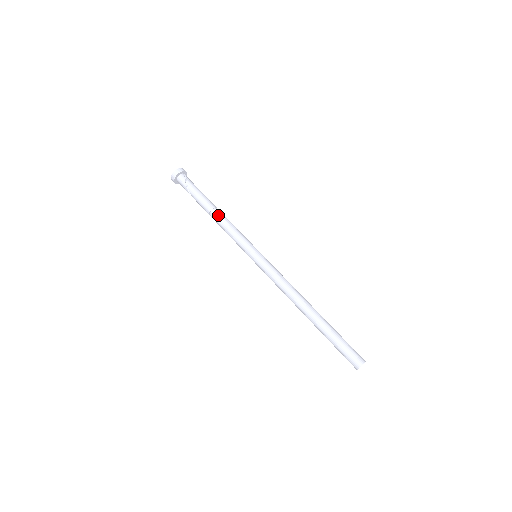
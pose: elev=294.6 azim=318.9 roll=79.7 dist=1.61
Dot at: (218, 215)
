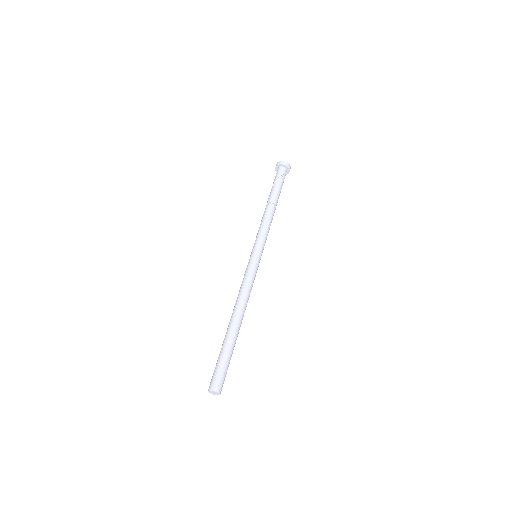
Dot at: (273, 211)
